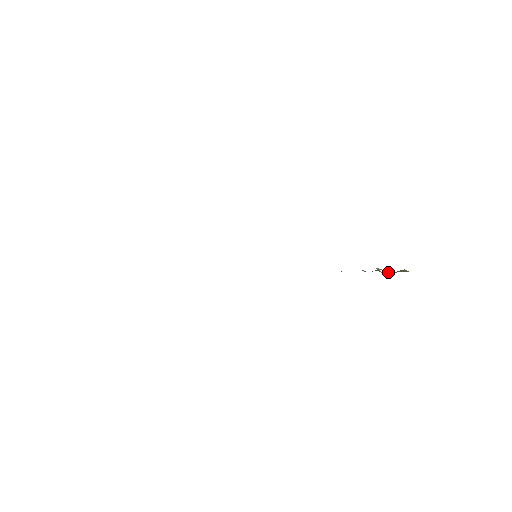
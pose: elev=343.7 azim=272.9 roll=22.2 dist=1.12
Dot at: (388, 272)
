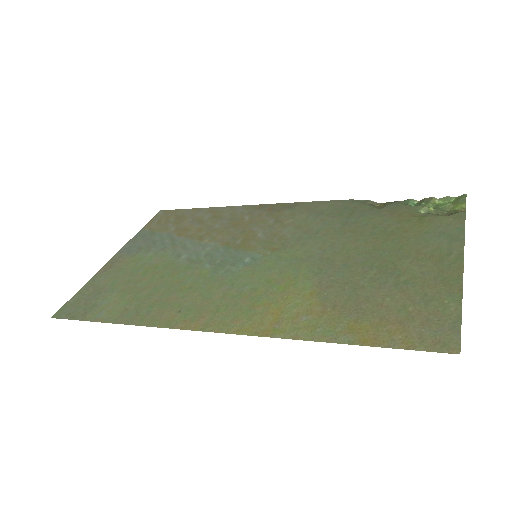
Dot at: (444, 201)
